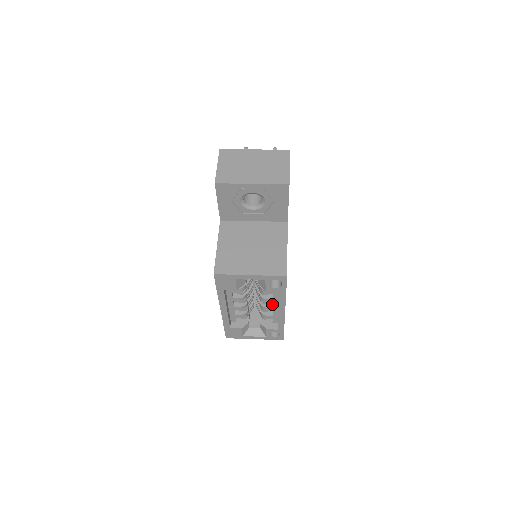
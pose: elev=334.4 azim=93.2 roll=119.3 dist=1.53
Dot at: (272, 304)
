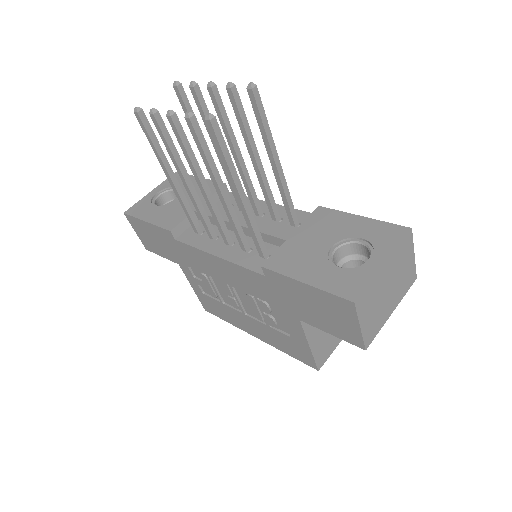
Dot at: occluded
